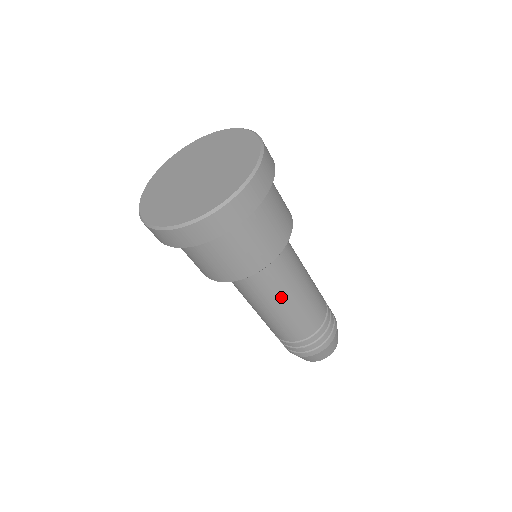
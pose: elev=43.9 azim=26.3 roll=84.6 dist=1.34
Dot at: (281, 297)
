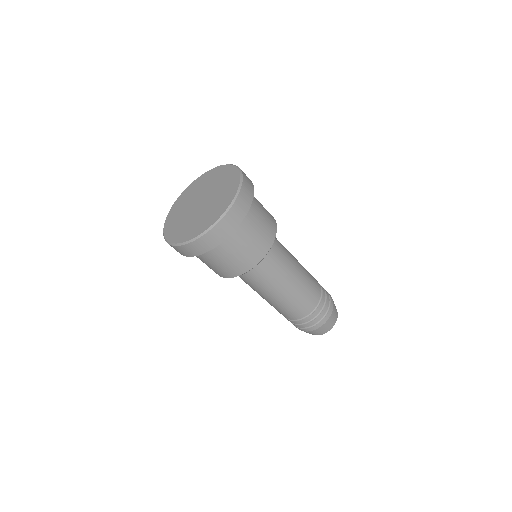
Dot at: (284, 279)
